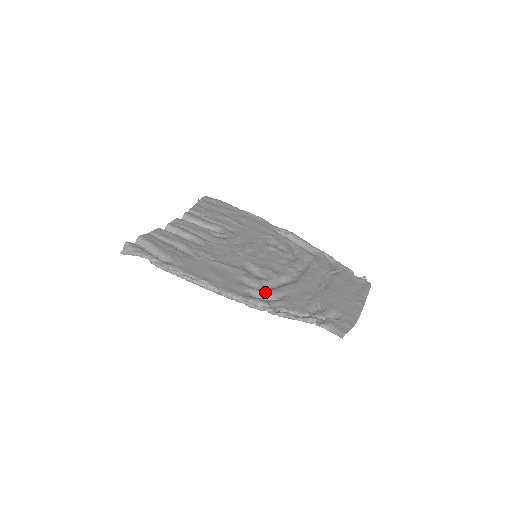
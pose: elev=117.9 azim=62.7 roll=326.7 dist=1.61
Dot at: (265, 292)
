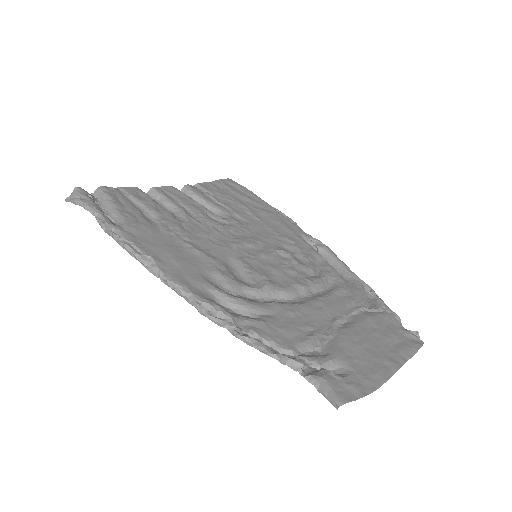
Dot at: (238, 300)
